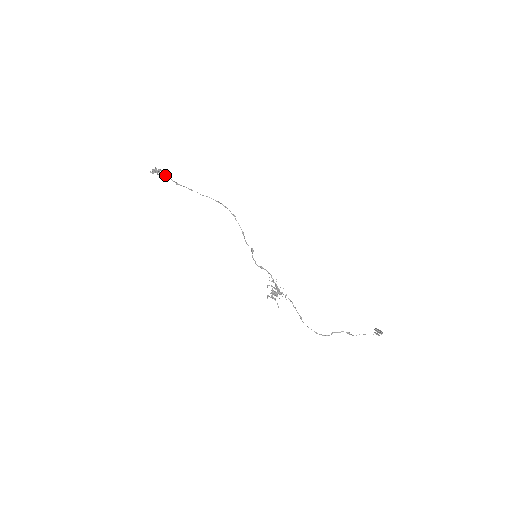
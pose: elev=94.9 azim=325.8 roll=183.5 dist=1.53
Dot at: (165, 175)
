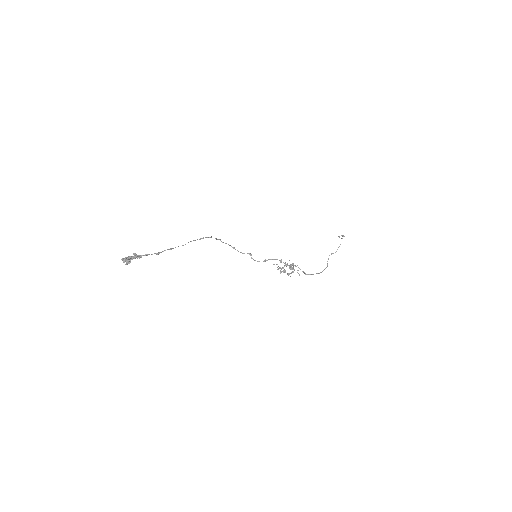
Dot at: (138, 257)
